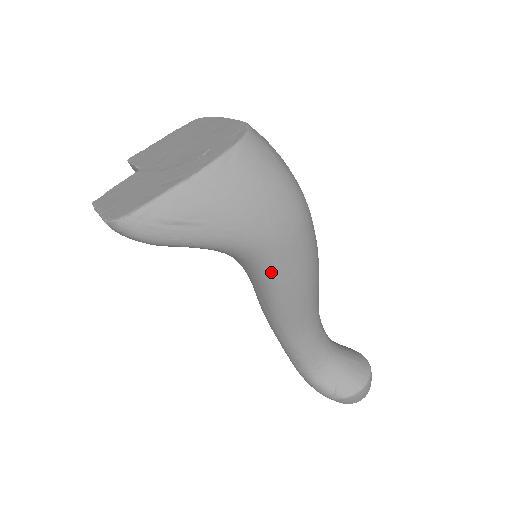
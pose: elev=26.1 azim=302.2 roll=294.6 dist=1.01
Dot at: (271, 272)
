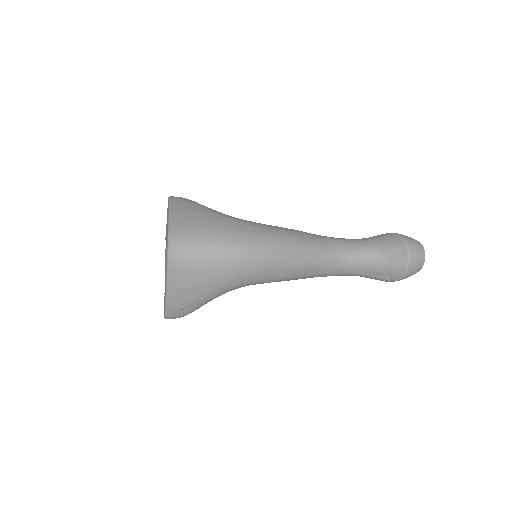
Dot at: (253, 284)
